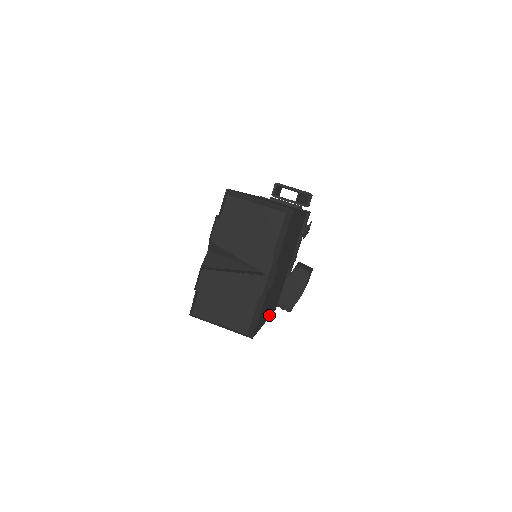
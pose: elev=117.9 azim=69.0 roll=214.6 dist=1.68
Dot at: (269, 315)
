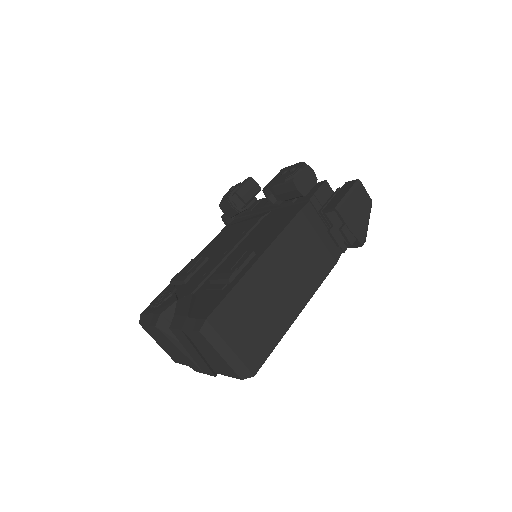
Dot at: occluded
